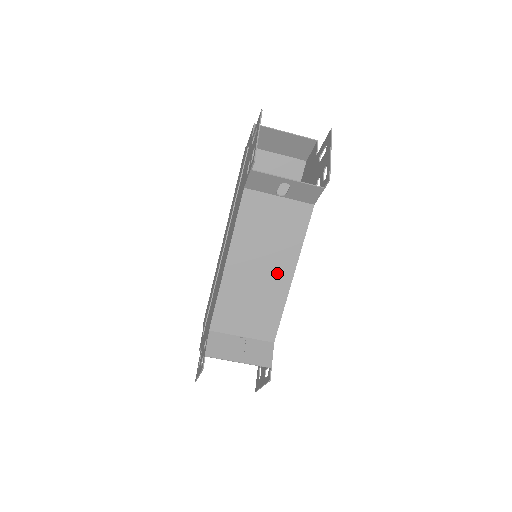
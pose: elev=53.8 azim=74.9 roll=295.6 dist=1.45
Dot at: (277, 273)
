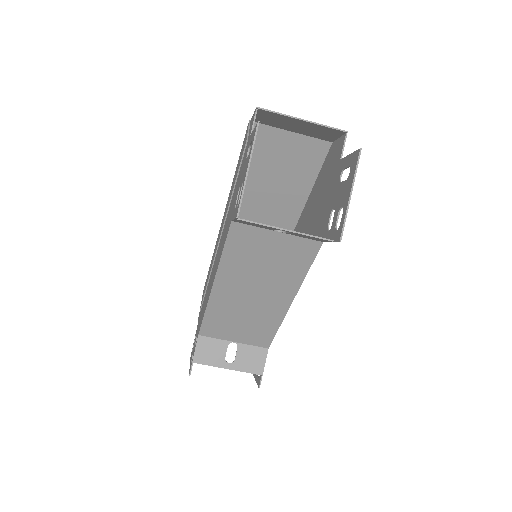
Dot at: (273, 298)
